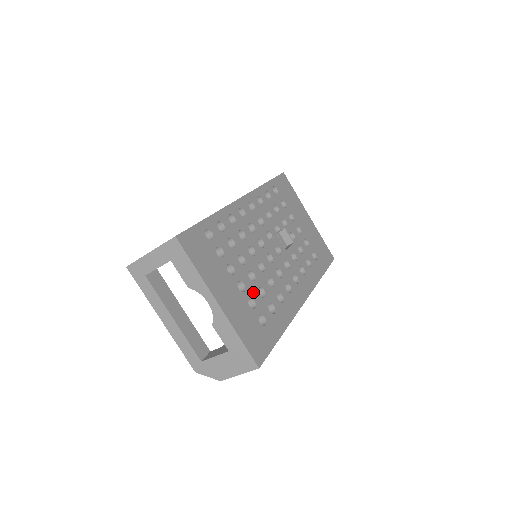
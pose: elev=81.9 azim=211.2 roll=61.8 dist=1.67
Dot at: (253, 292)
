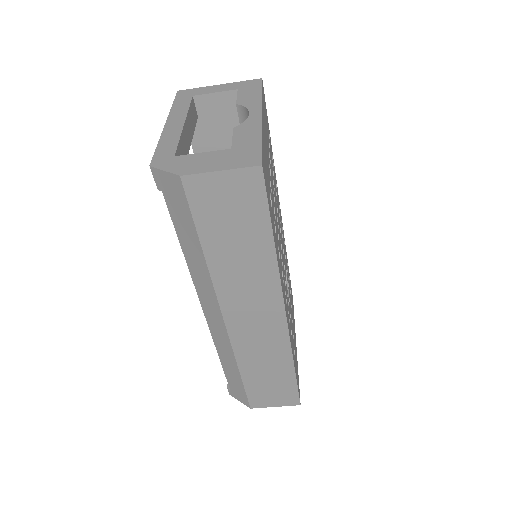
Dot at: (272, 193)
